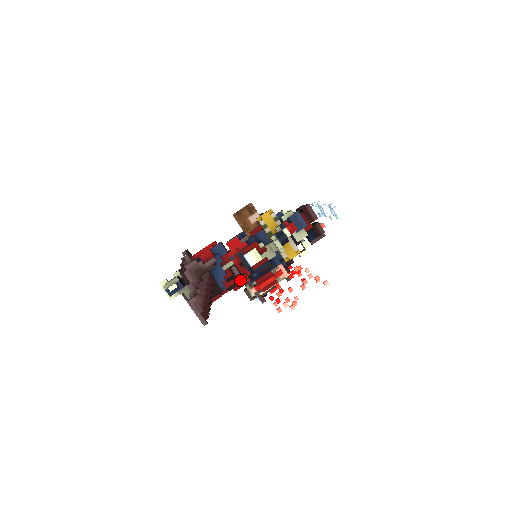
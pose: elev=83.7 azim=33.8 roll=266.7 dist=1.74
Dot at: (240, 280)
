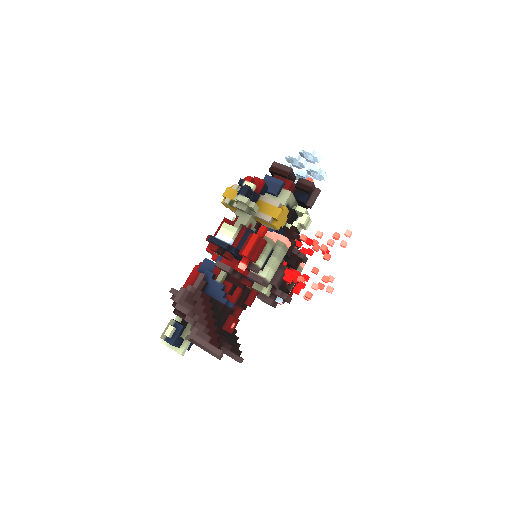
Dot at: (235, 277)
